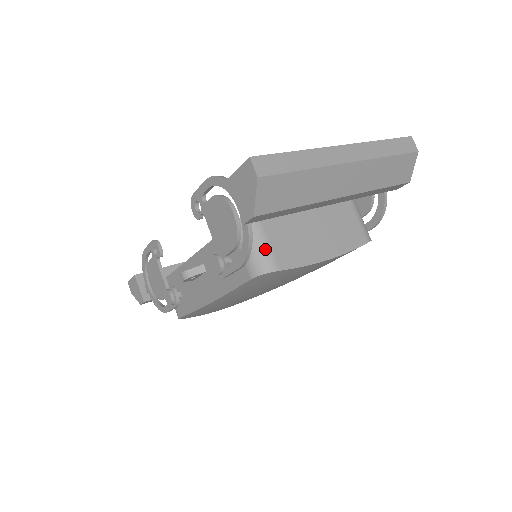
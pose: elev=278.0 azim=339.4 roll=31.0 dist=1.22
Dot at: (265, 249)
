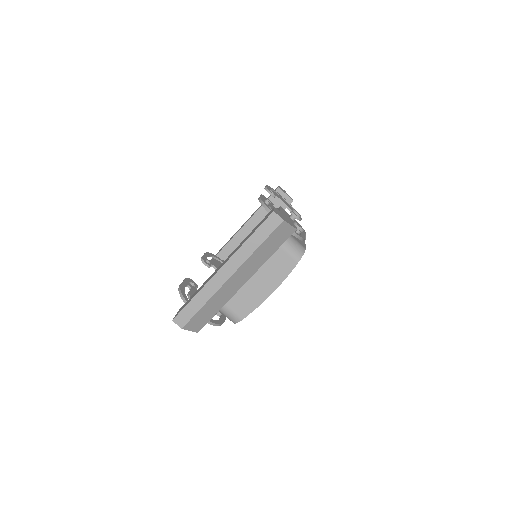
Dot at: (228, 312)
